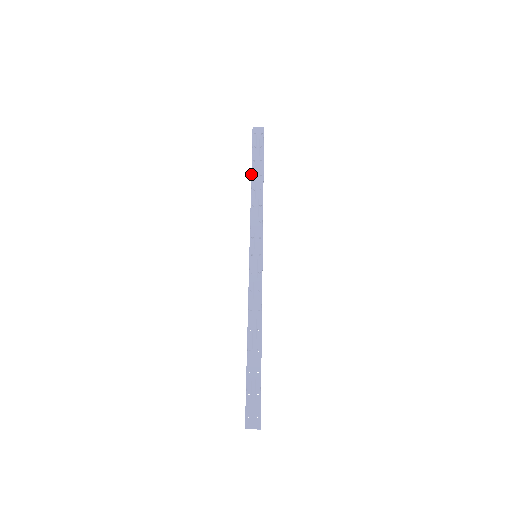
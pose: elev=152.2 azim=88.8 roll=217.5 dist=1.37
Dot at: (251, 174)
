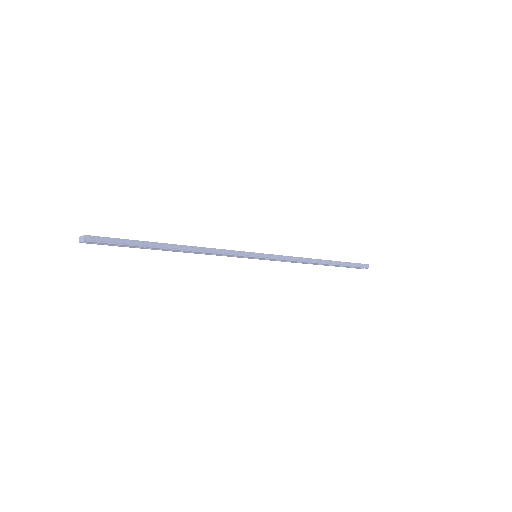
Dot at: occluded
